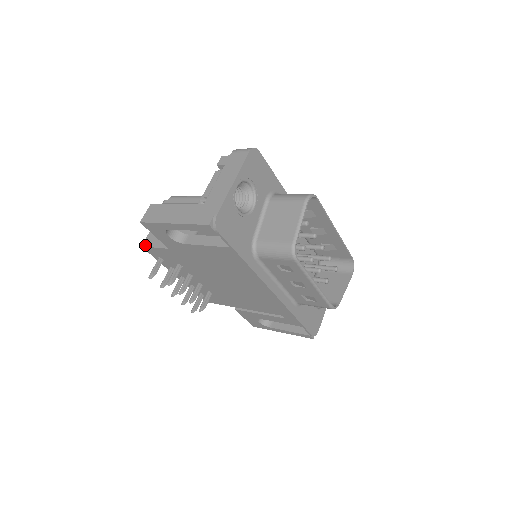
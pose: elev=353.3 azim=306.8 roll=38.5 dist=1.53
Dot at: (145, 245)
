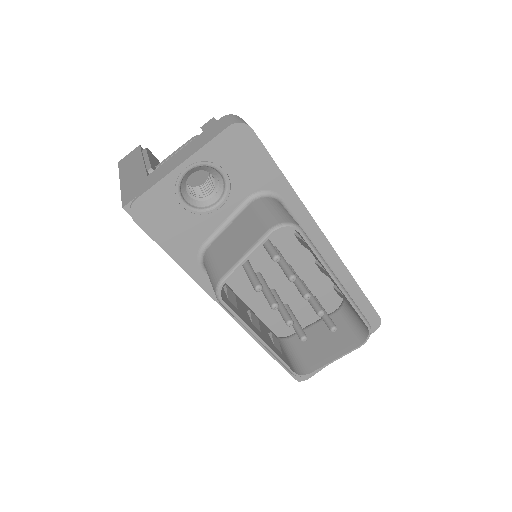
Dot at: occluded
